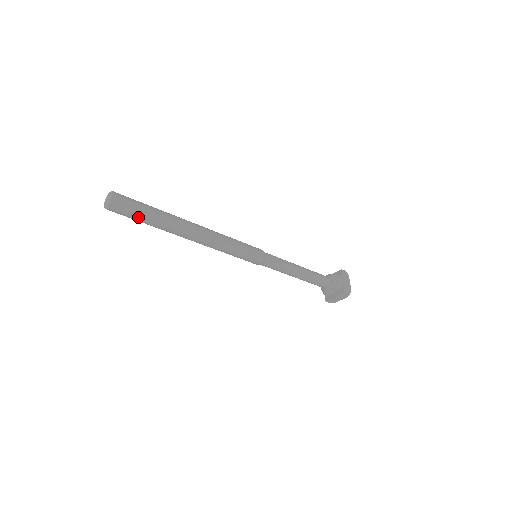
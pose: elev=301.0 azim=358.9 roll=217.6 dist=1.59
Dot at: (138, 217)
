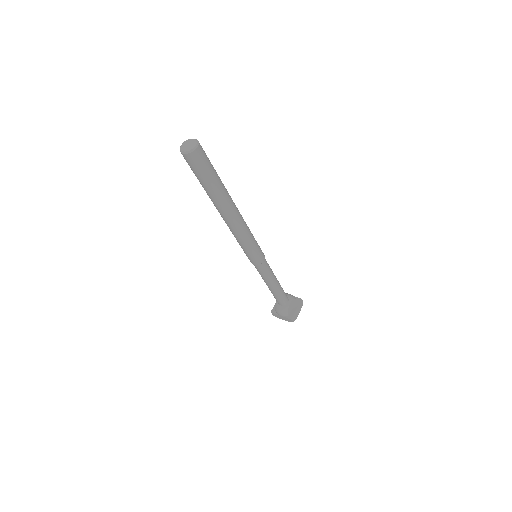
Dot at: (212, 169)
